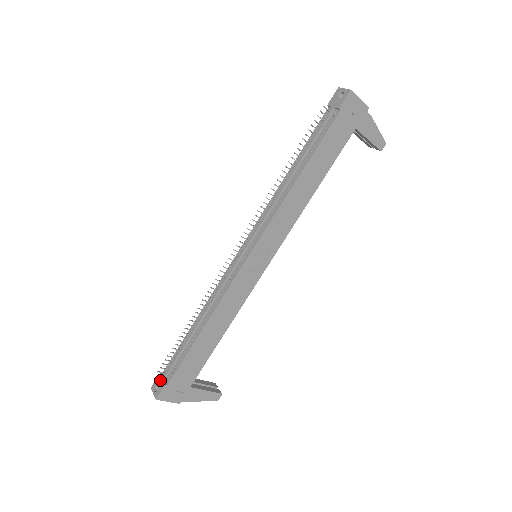
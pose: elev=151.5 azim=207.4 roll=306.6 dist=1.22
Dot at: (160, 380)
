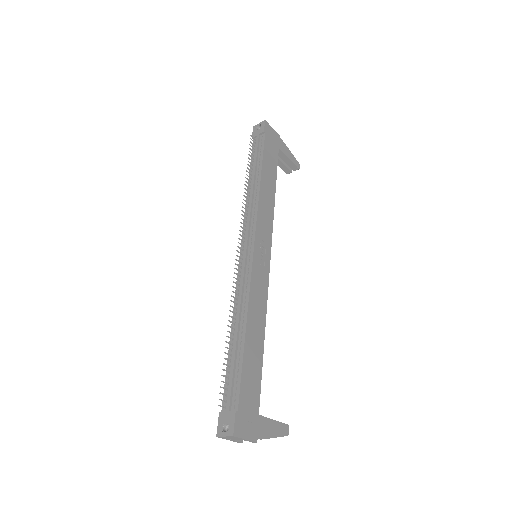
Dot at: (225, 415)
